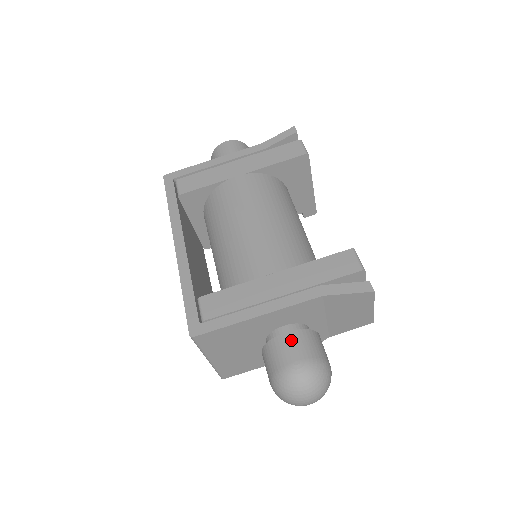
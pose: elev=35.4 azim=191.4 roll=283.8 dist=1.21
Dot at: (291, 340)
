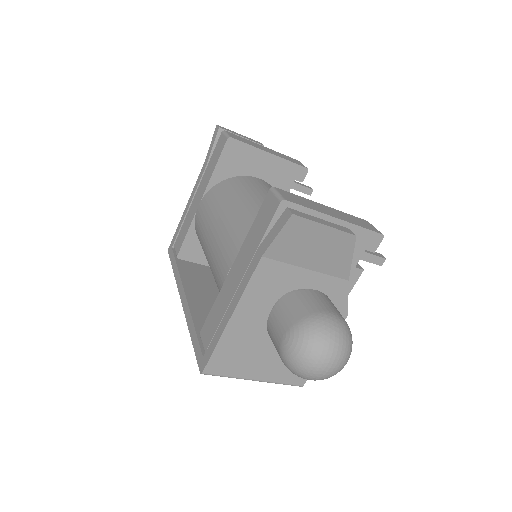
Dot at: (275, 317)
